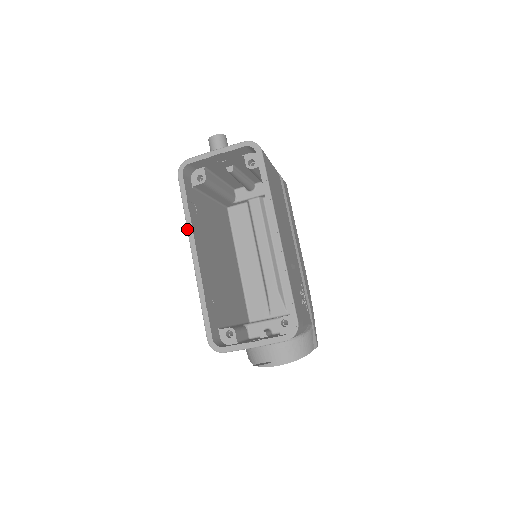
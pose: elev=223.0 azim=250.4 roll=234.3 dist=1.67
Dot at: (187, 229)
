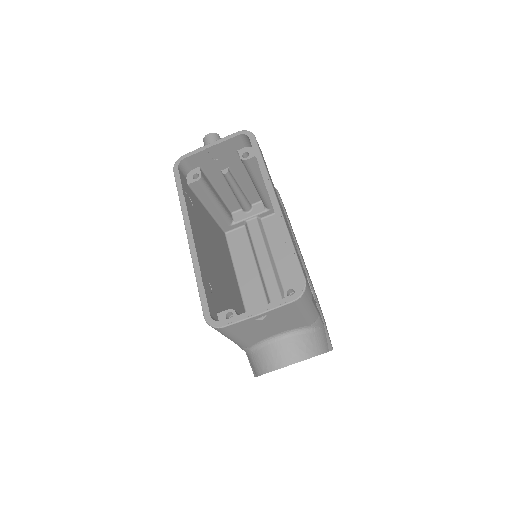
Dot at: (182, 213)
